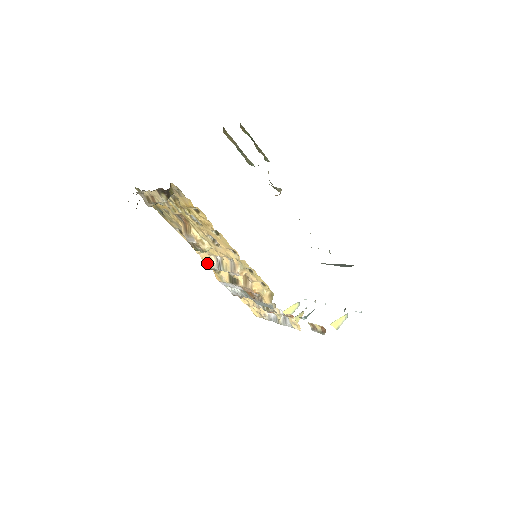
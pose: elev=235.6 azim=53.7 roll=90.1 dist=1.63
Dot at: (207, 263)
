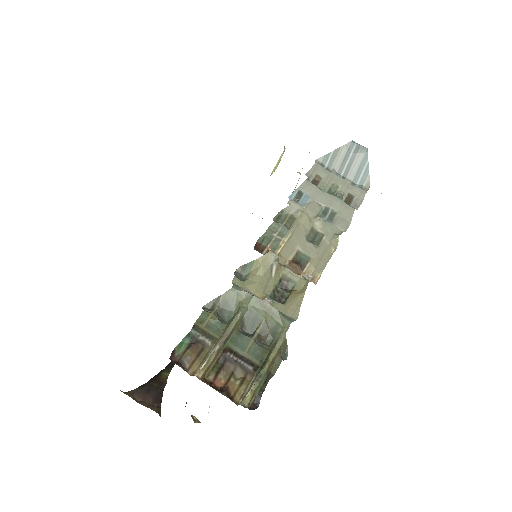
Dot at: occluded
